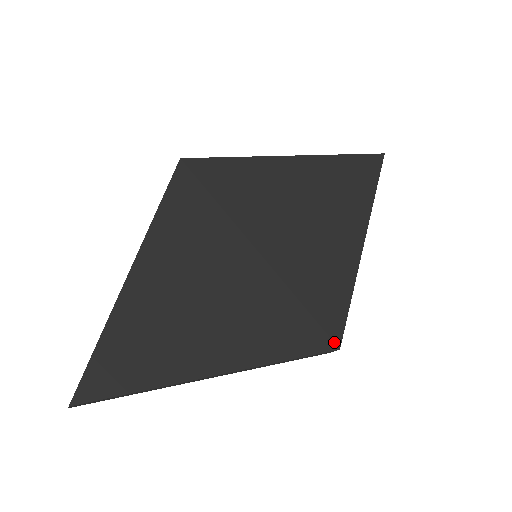
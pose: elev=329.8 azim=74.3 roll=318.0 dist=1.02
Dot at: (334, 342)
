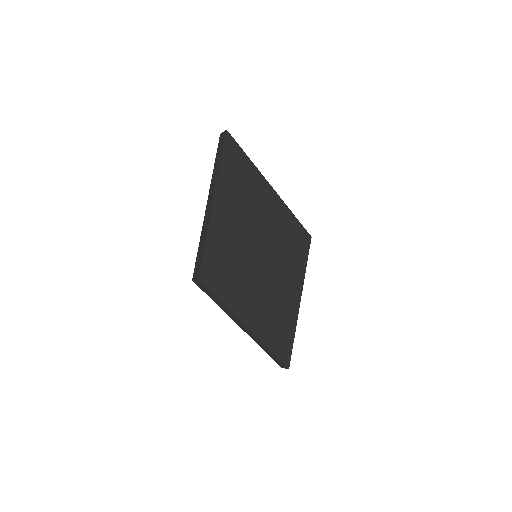
Dot at: (308, 238)
